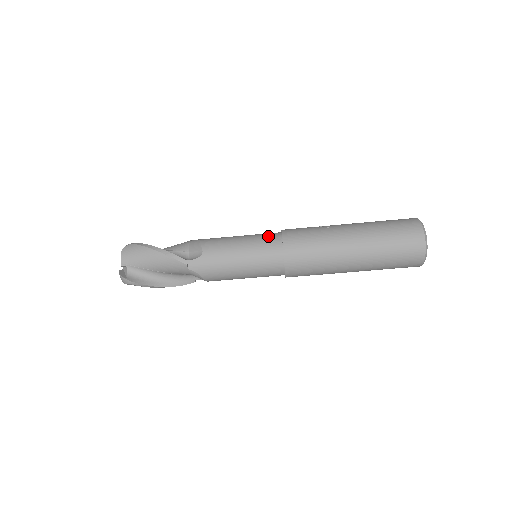
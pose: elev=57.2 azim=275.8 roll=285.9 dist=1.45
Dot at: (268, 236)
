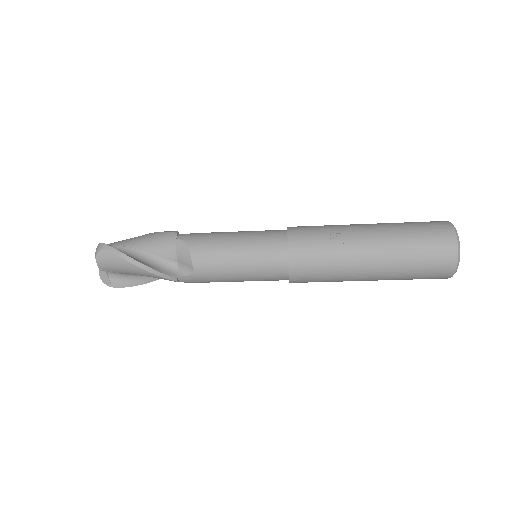
Dot at: (271, 251)
